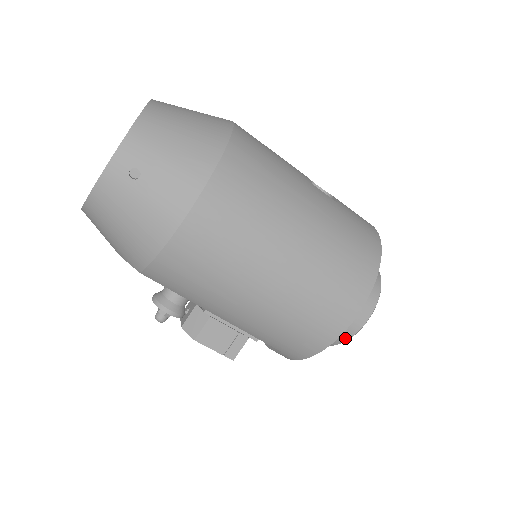
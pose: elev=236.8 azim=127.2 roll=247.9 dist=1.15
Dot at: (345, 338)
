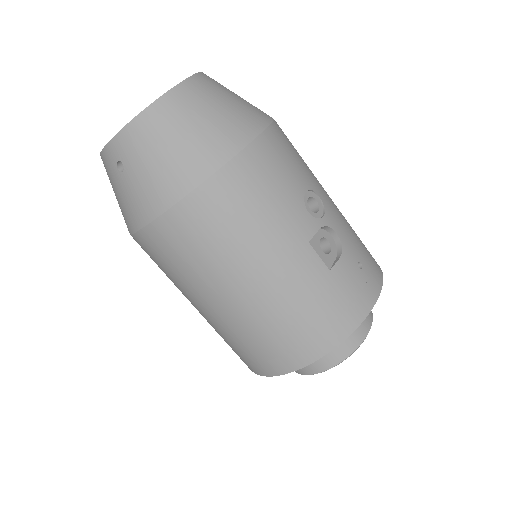
Dot at: occluded
